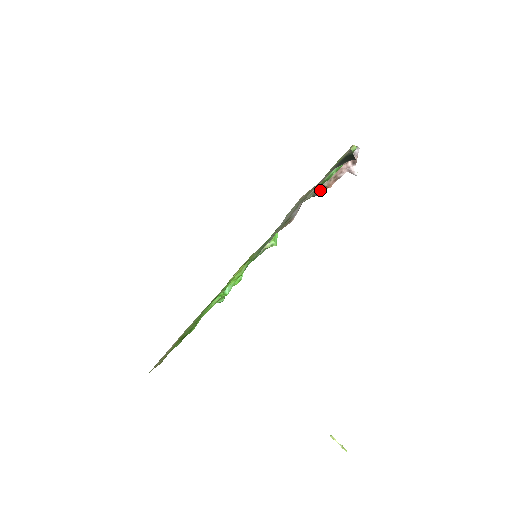
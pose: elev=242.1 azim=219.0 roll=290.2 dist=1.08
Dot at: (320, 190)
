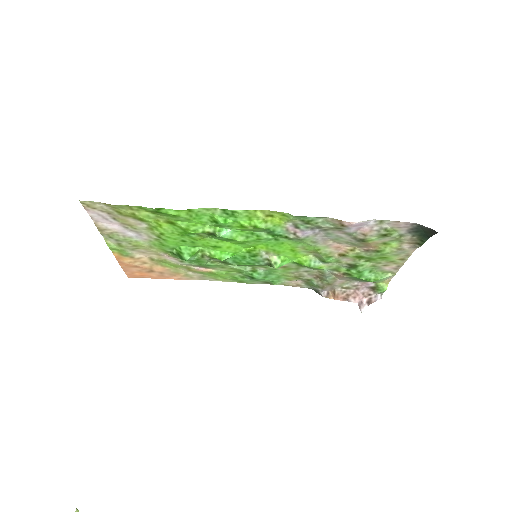
Dot at: (327, 293)
